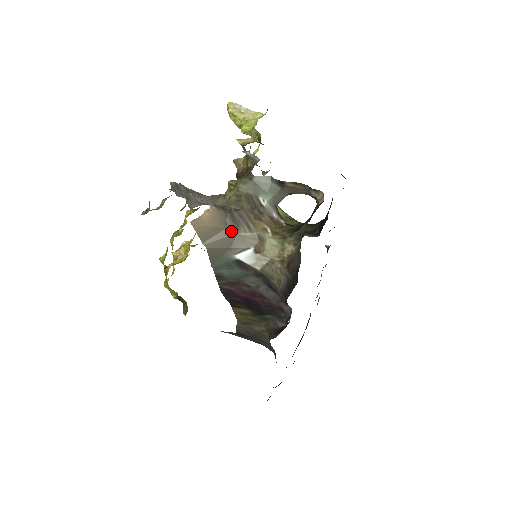
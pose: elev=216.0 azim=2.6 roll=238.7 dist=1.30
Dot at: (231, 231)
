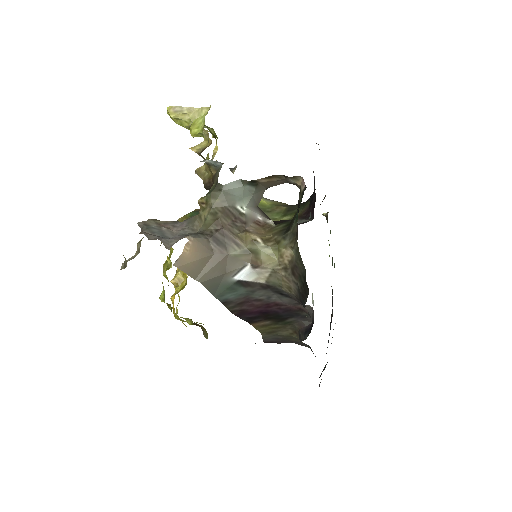
Dot at: (220, 255)
